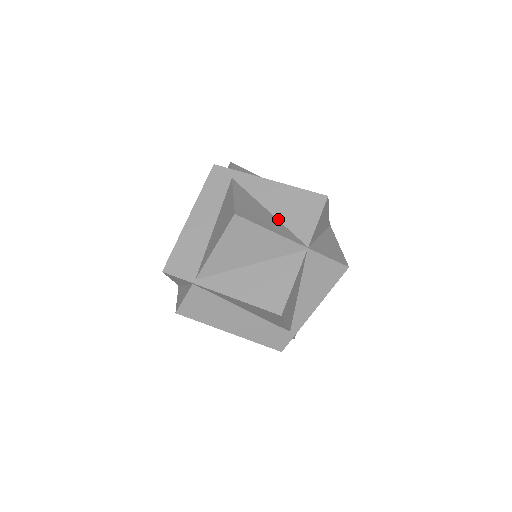
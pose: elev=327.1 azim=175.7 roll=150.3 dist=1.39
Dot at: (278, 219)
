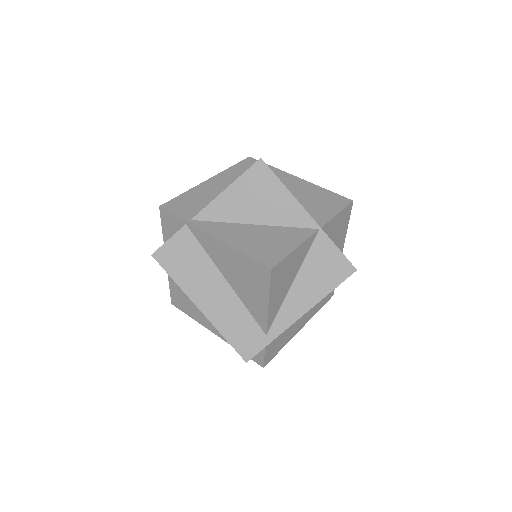
Dot at: occluded
